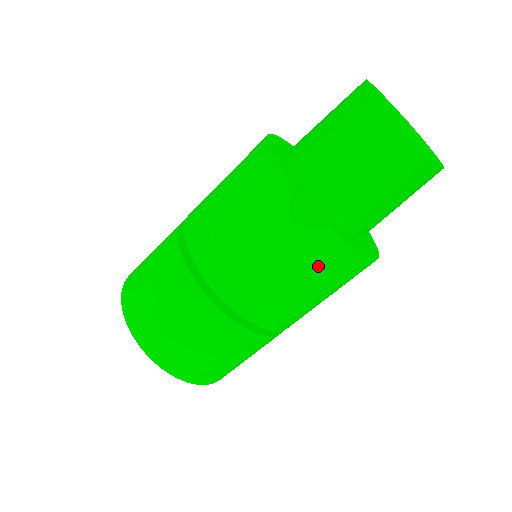
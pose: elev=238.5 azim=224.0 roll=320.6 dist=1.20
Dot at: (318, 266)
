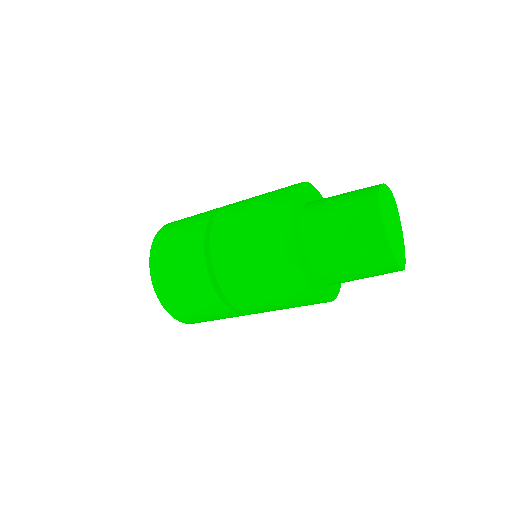
Dot at: occluded
